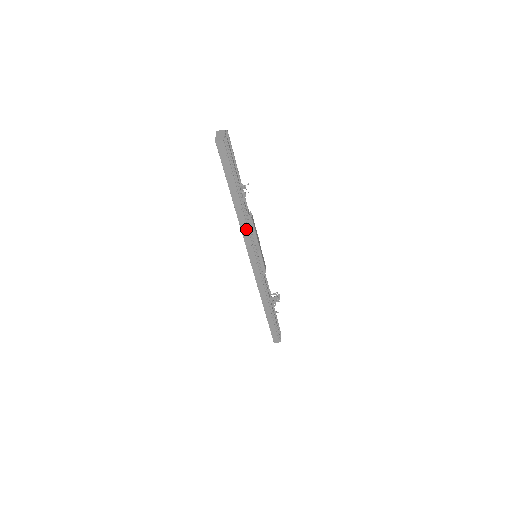
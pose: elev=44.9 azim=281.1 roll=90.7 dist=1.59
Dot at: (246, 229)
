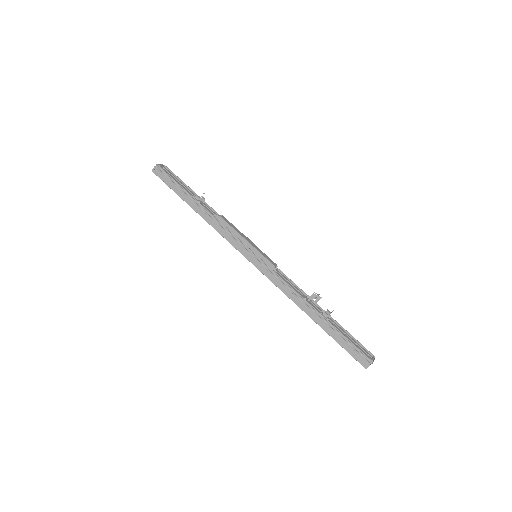
Dot at: (220, 228)
